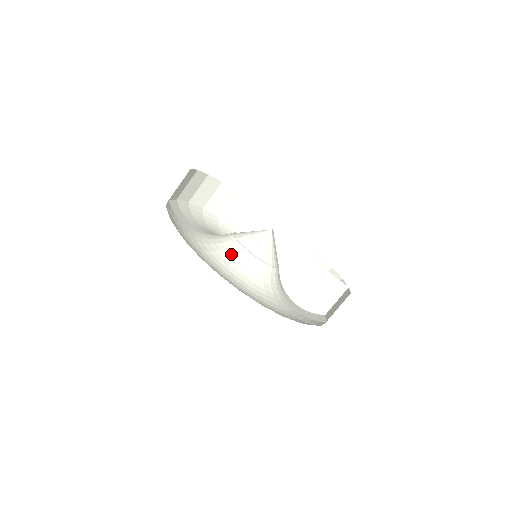
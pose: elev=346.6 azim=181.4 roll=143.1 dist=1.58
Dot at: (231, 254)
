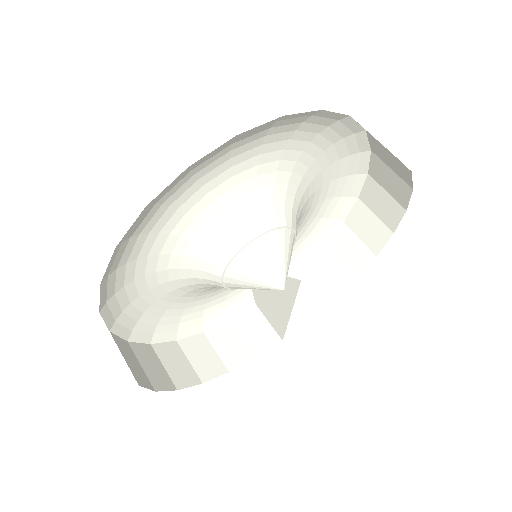
Dot at: (201, 259)
